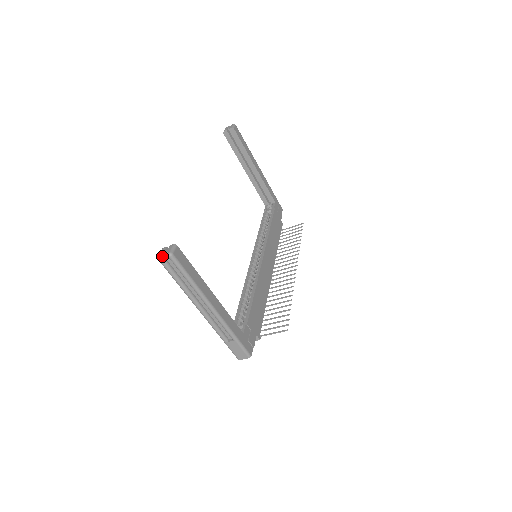
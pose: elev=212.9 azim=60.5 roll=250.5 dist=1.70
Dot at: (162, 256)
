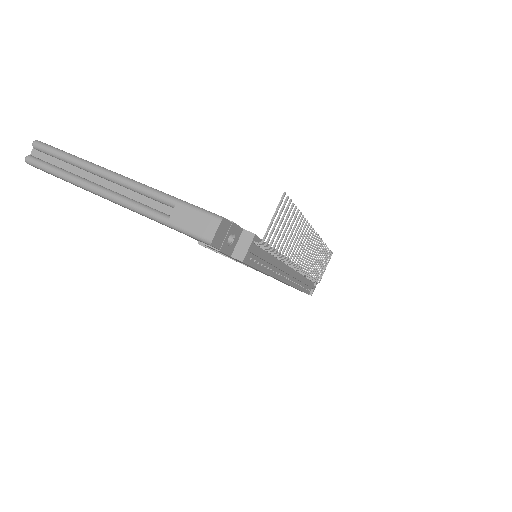
Dot at: (29, 156)
